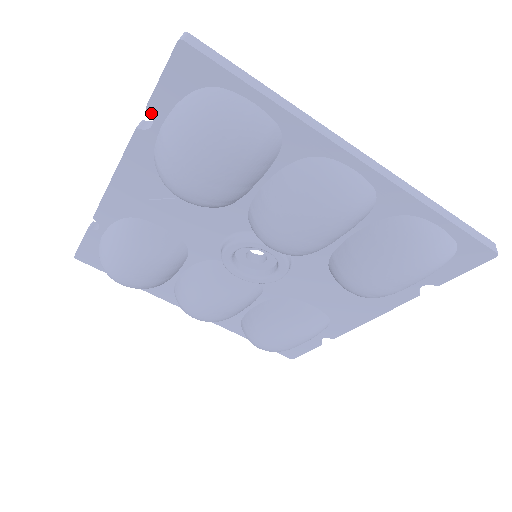
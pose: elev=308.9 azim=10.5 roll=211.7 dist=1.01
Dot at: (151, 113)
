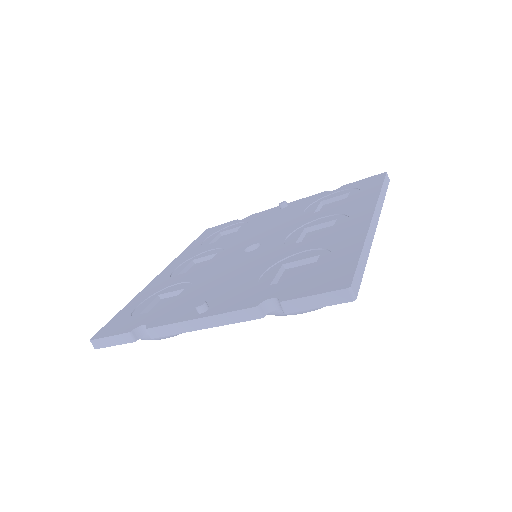
Dot at: (285, 311)
